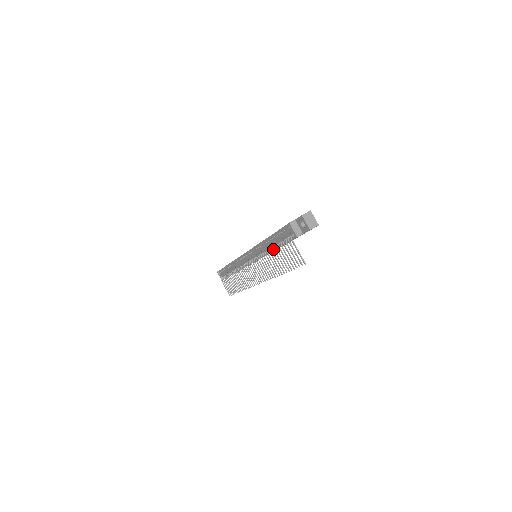
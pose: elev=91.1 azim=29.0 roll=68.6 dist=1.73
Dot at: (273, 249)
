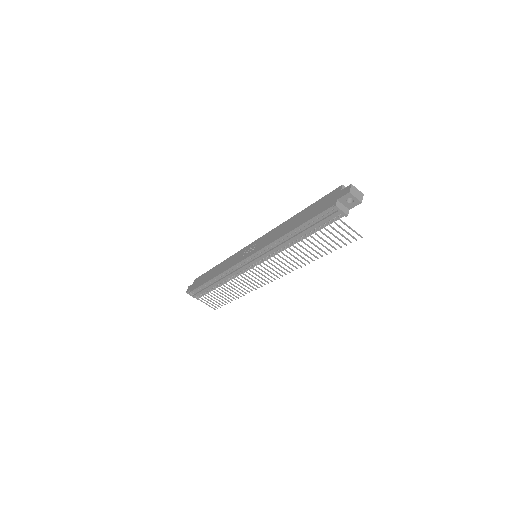
Dot at: (306, 239)
